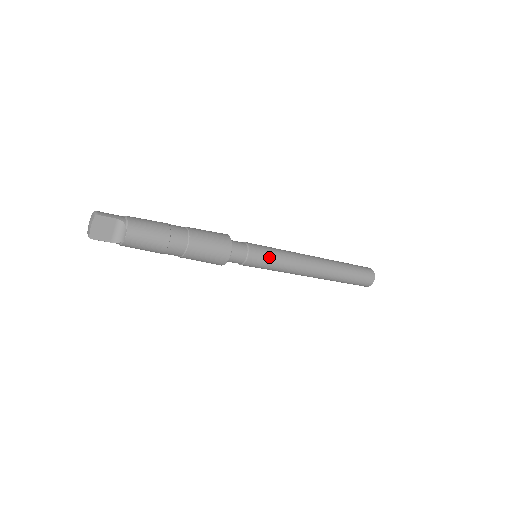
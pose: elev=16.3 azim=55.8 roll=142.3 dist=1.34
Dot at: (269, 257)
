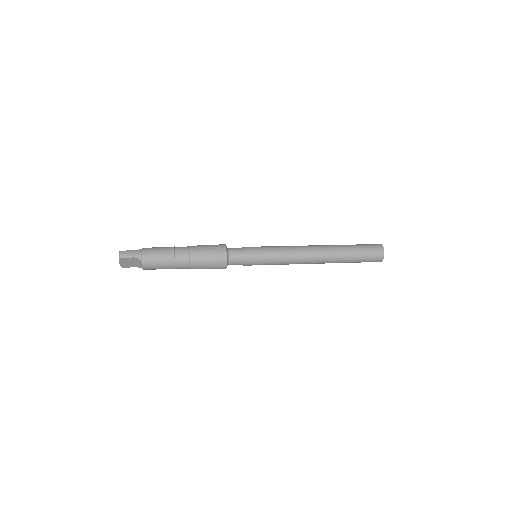
Dot at: (264, 261)
